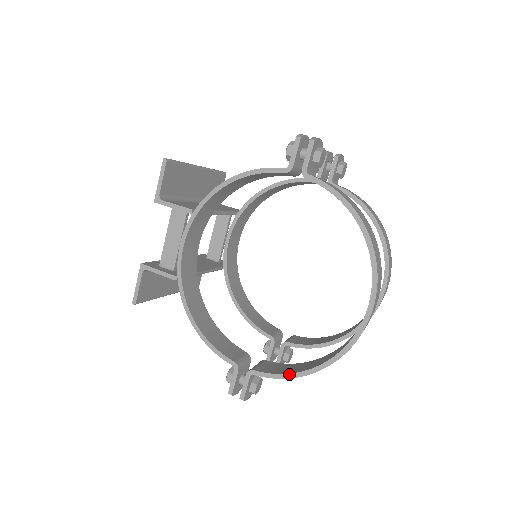
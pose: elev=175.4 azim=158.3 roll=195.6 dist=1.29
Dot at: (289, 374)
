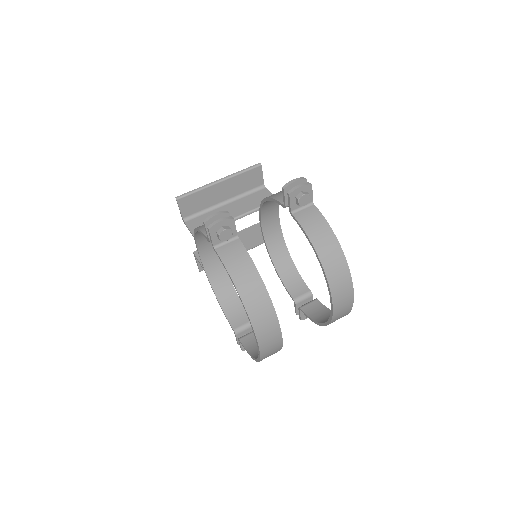
Dot at: (248, 353)
